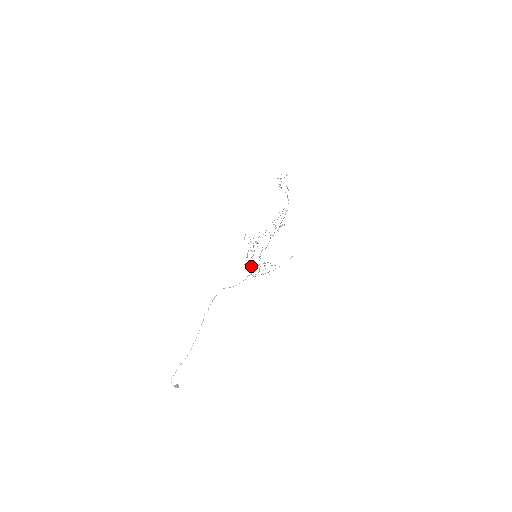
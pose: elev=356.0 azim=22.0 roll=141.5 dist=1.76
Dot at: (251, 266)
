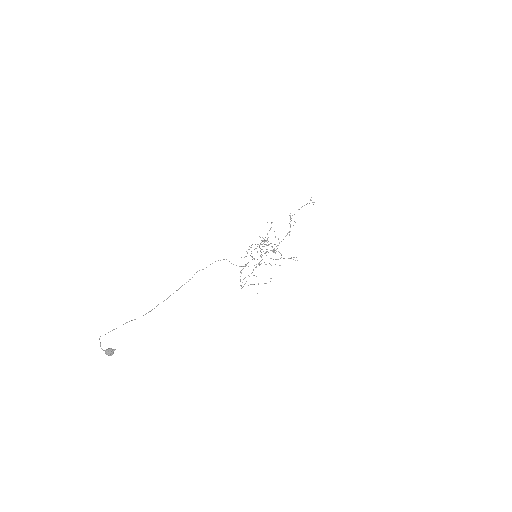
Dot at: (261, 257)
